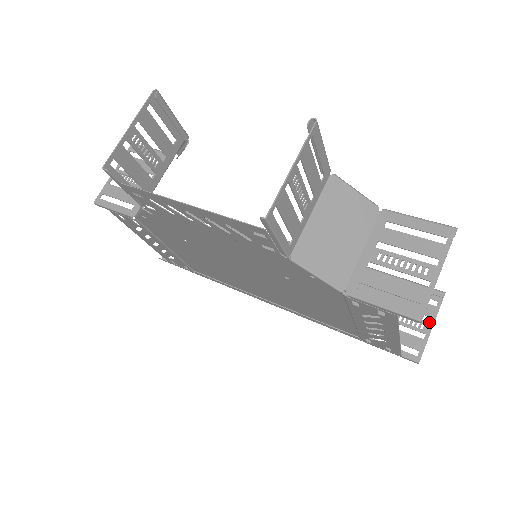
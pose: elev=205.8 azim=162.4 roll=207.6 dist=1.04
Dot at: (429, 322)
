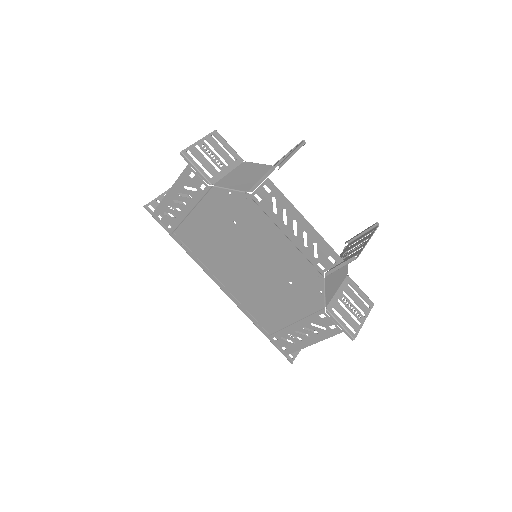
Dot at: occluded
